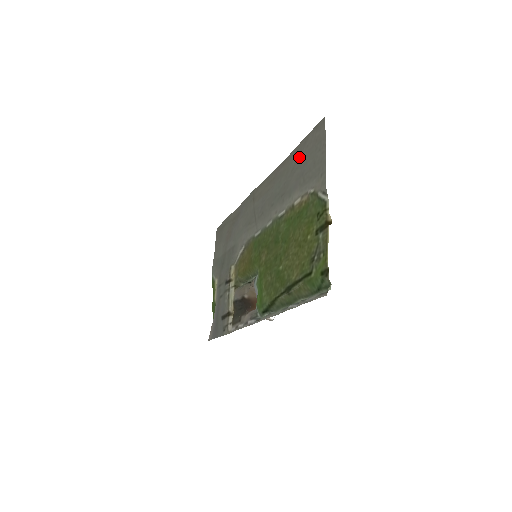
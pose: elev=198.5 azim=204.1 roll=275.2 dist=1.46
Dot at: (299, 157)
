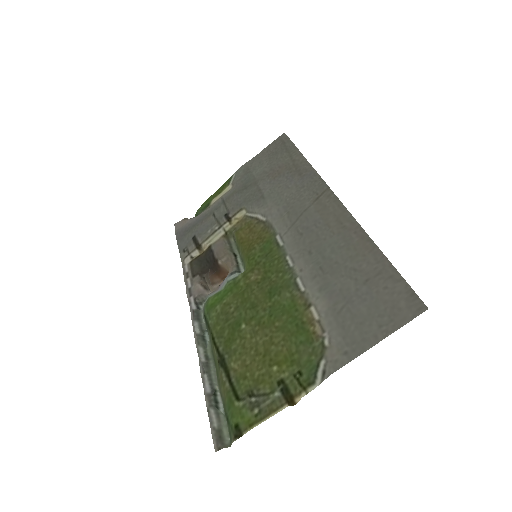
Dot at: (371, 275)
